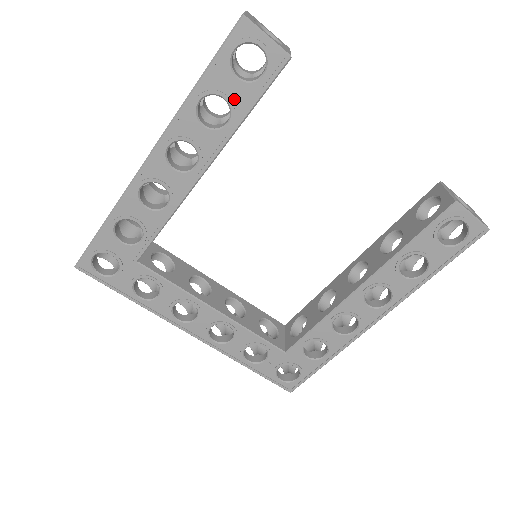
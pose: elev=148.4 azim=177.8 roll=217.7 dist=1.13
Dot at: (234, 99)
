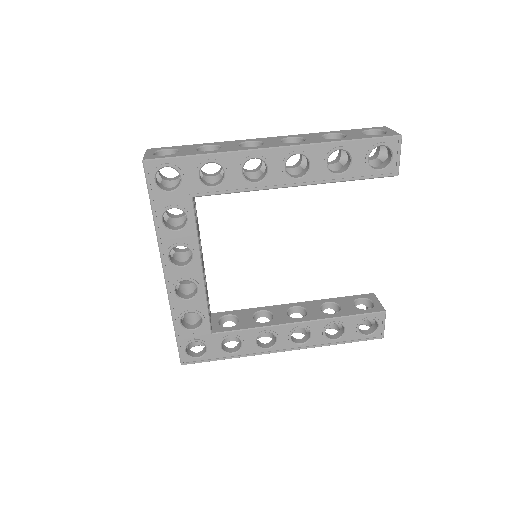
Dot at: (355, 166)
